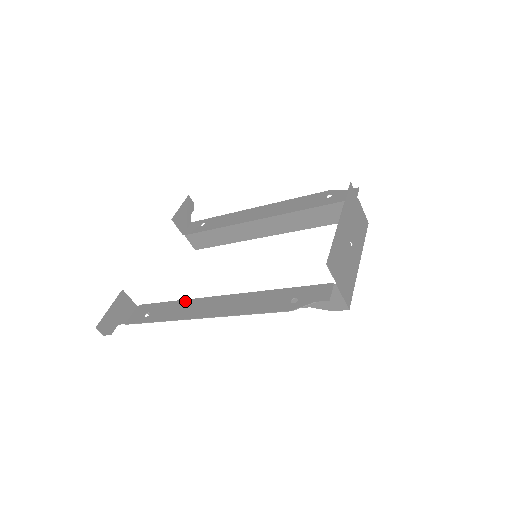
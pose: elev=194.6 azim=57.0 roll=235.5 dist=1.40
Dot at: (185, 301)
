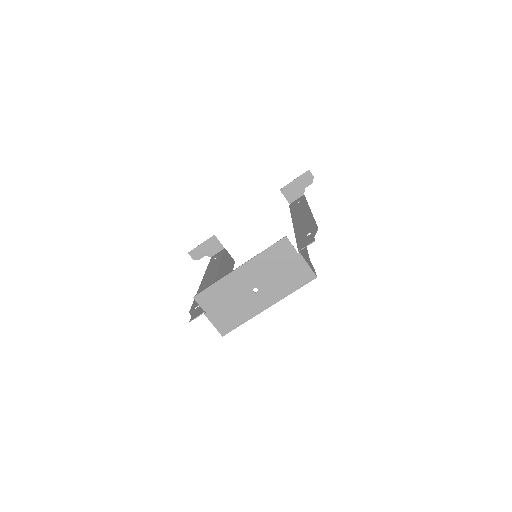
Dot at: (219, 263)
